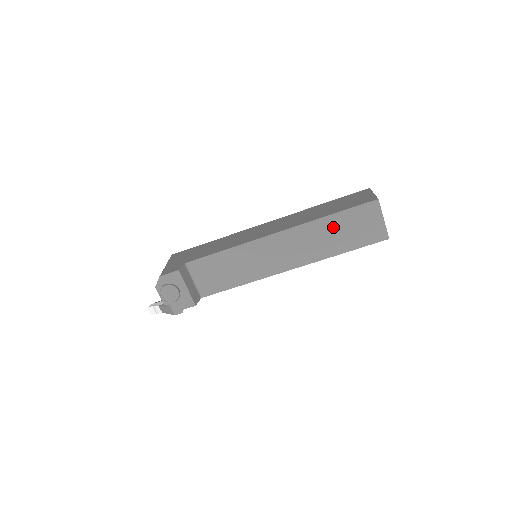
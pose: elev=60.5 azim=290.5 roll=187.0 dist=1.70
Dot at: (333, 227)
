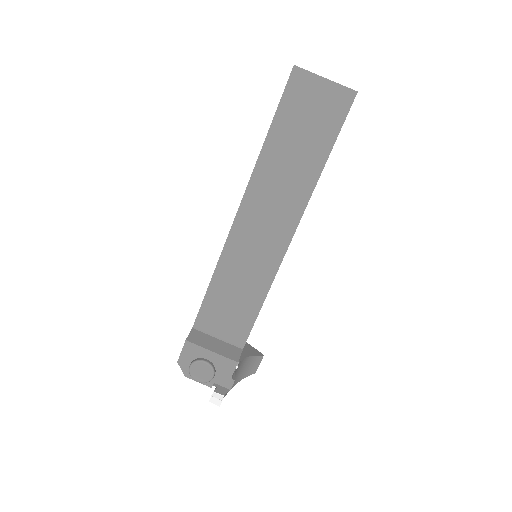
Dot at: (283, 147)
